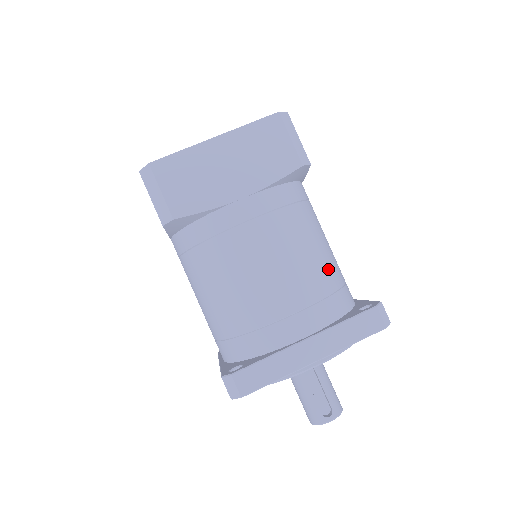
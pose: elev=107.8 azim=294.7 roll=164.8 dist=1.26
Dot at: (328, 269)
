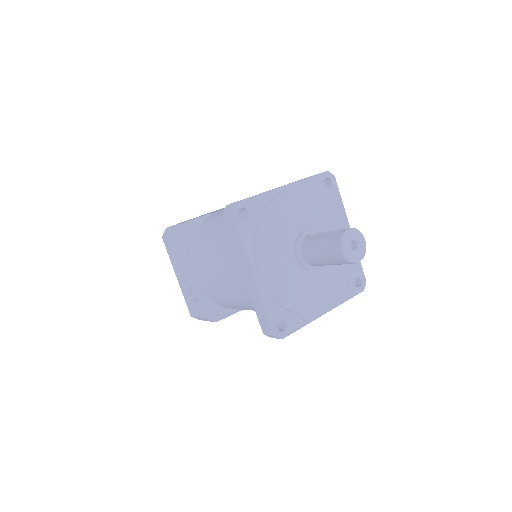
Dot at: occluded
